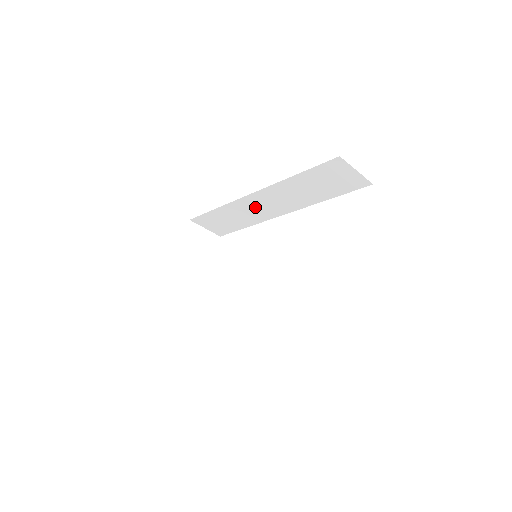
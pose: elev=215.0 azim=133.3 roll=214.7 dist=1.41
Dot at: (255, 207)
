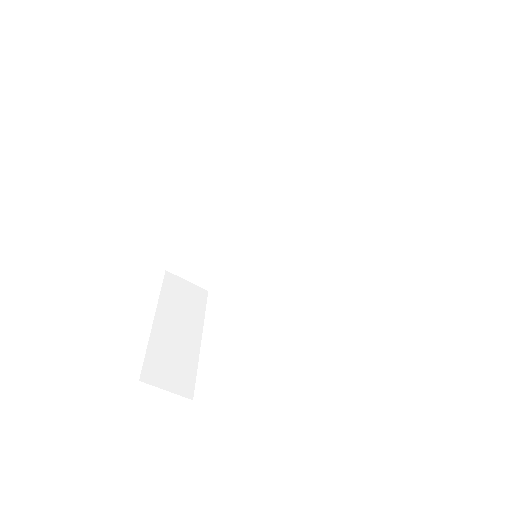
Dot at: (243, 217)
